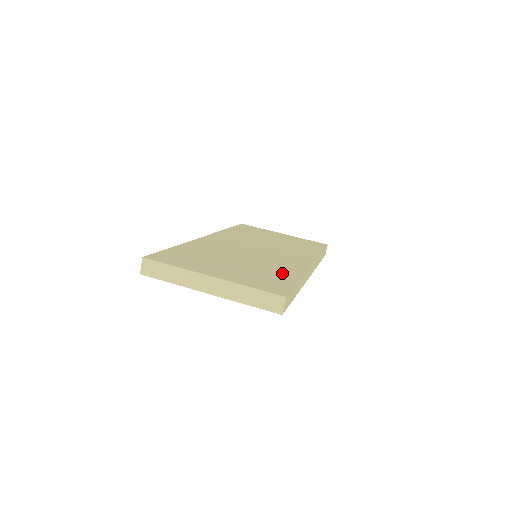
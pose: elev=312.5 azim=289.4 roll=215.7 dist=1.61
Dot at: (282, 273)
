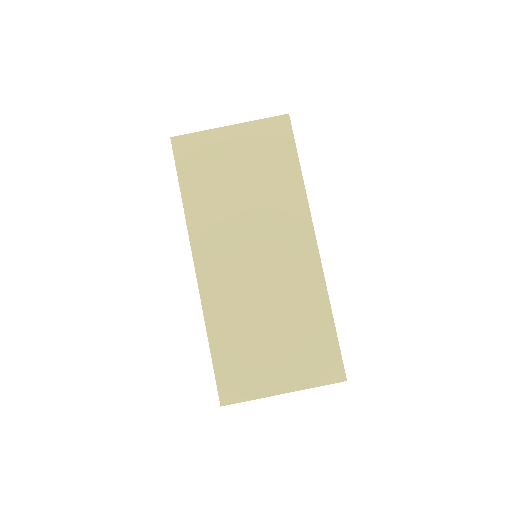
Dot at: (314, 318)
